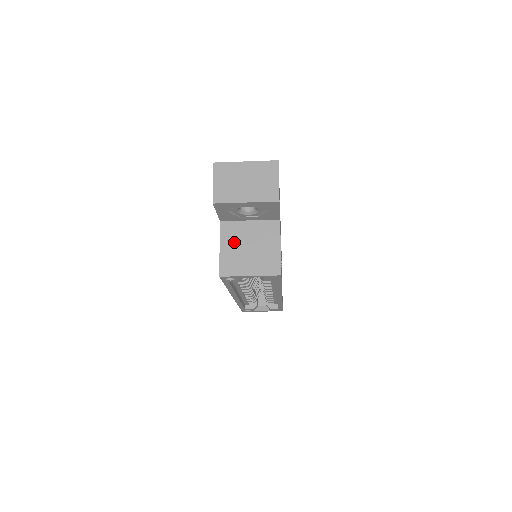
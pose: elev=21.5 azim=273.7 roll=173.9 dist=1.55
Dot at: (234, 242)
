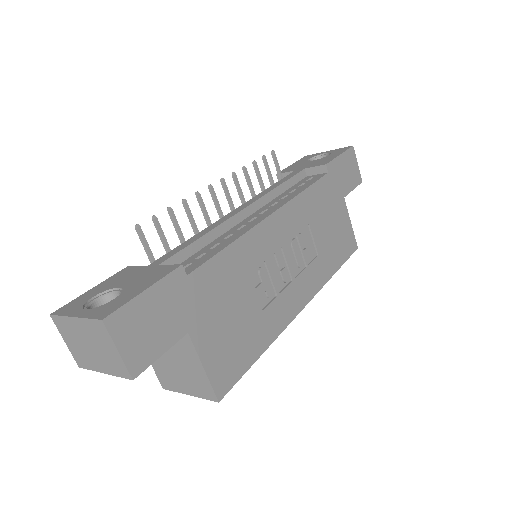
Dot at: occluded
